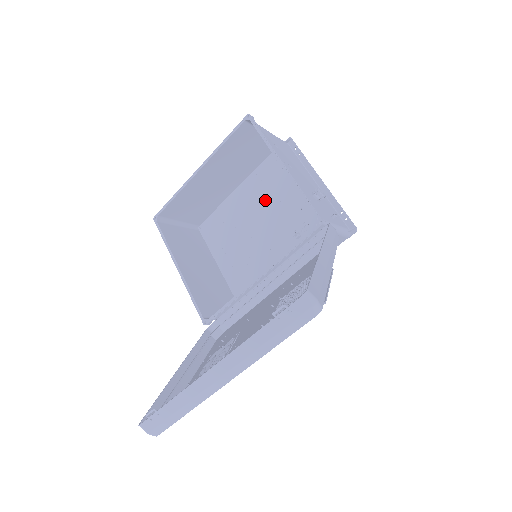
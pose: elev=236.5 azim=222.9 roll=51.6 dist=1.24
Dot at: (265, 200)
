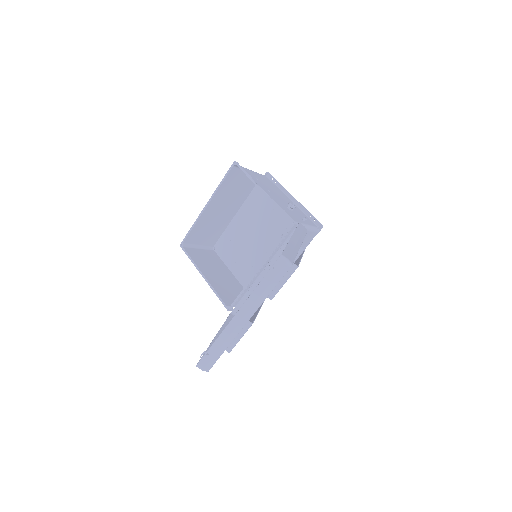
Dot at: (257, 218)
